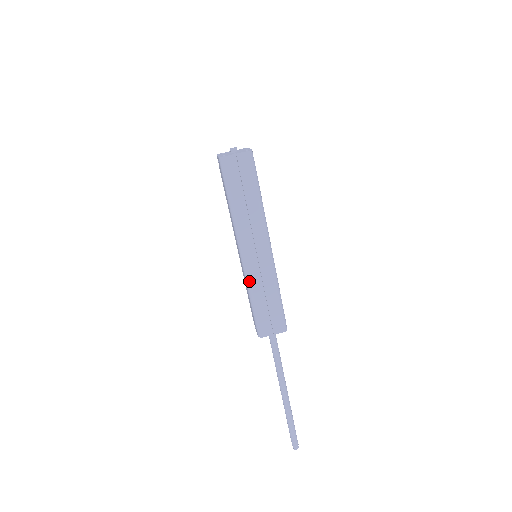
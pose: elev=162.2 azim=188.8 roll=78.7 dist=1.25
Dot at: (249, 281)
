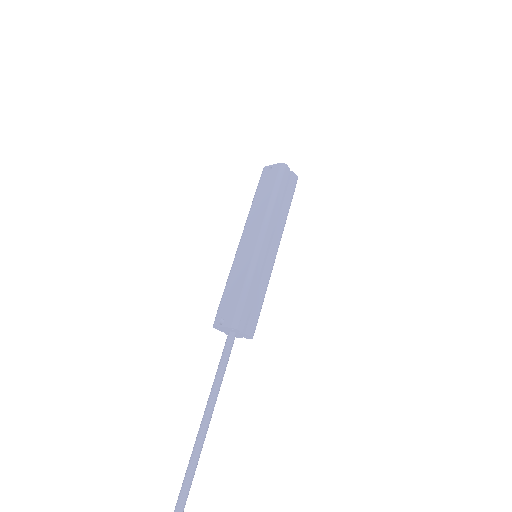
Dot at: (255, 266)
